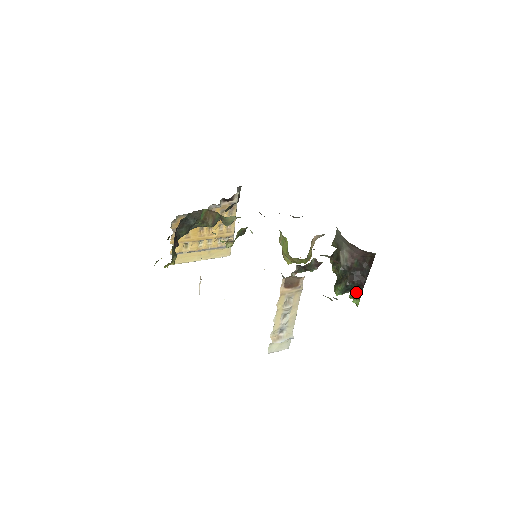
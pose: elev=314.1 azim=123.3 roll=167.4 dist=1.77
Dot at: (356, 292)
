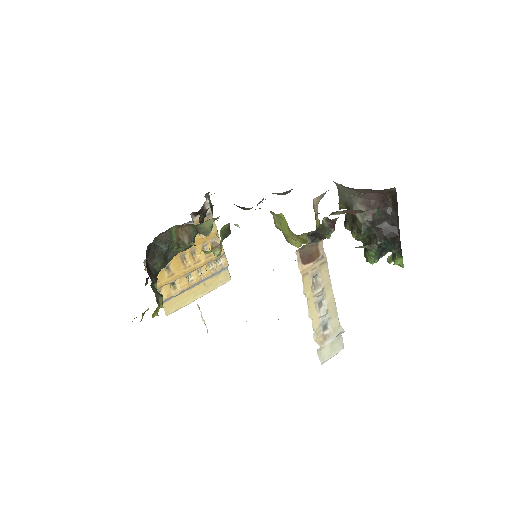
Dot at: (393, 249)
